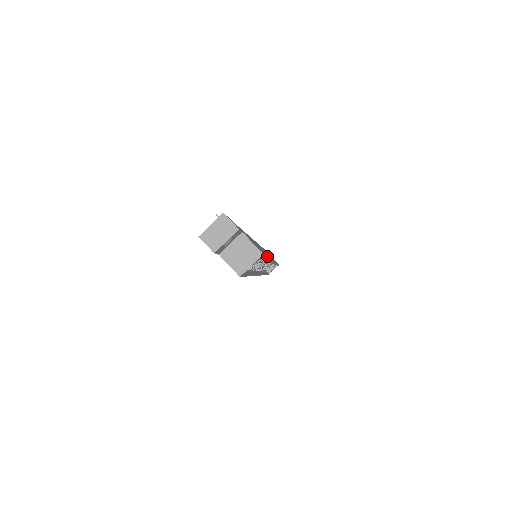
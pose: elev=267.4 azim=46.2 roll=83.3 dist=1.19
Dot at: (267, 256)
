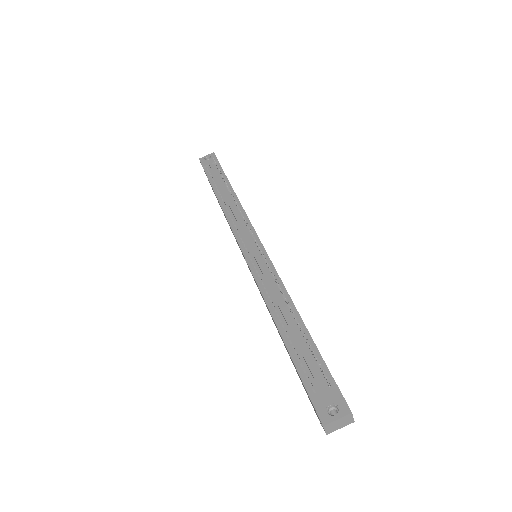
Dot at: occluded
